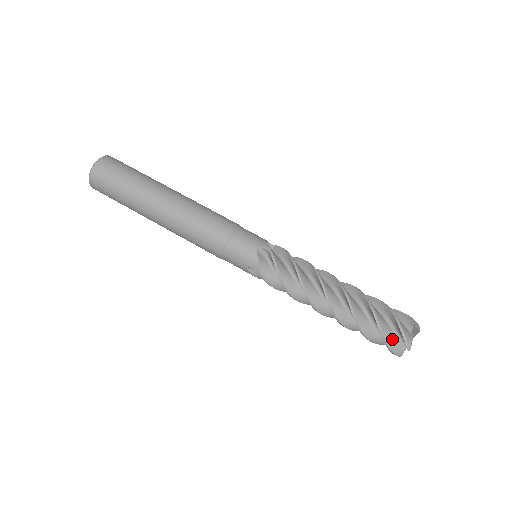
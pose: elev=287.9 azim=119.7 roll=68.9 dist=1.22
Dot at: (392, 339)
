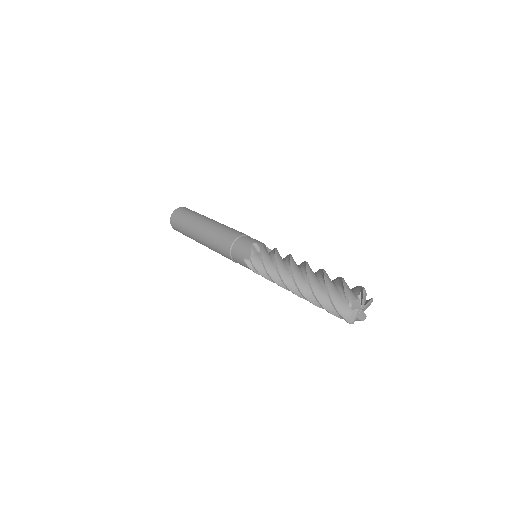
Dot at: (339, 300)
